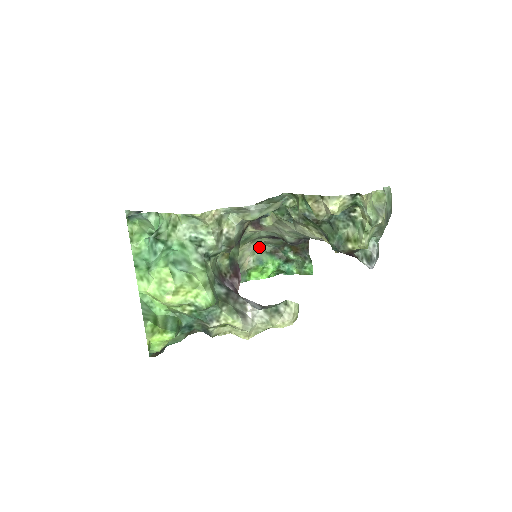
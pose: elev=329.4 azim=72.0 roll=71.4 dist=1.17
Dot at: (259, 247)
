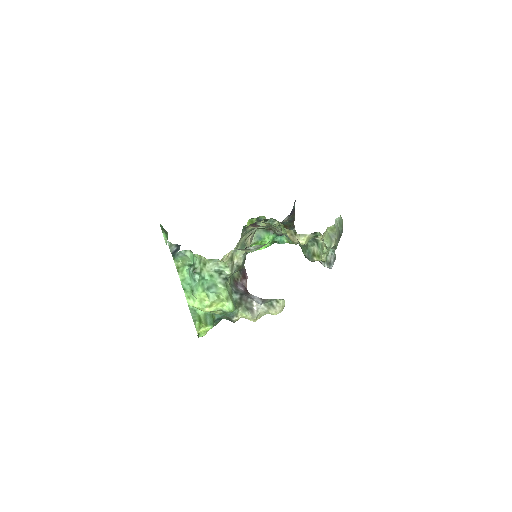
Dot at: occluded
